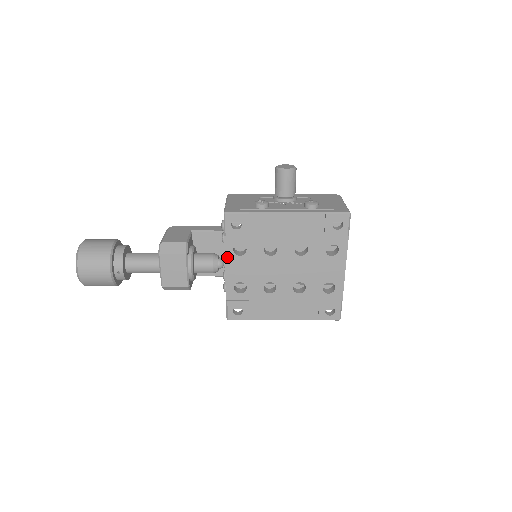
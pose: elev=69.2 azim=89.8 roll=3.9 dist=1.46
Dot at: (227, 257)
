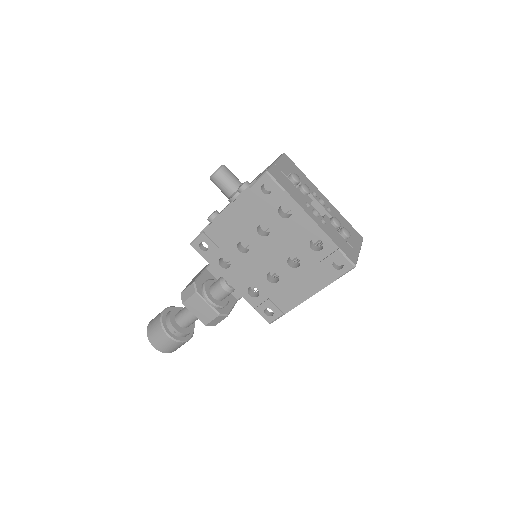
Dot at: (223, 275)
